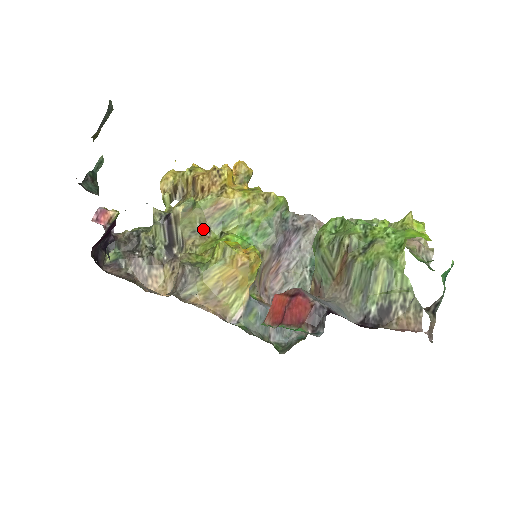
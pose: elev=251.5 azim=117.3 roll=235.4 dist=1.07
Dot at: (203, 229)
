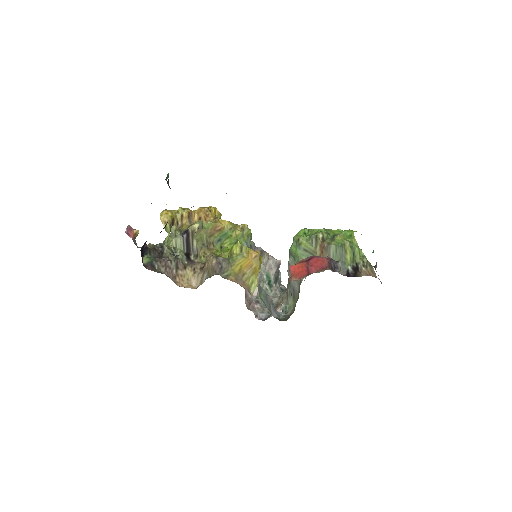
Dot at: (208, 244)
